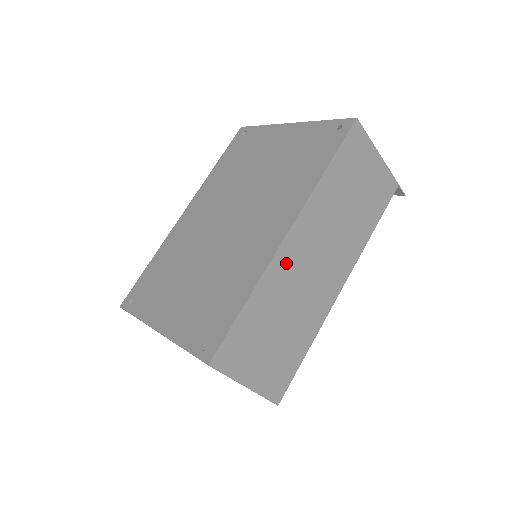
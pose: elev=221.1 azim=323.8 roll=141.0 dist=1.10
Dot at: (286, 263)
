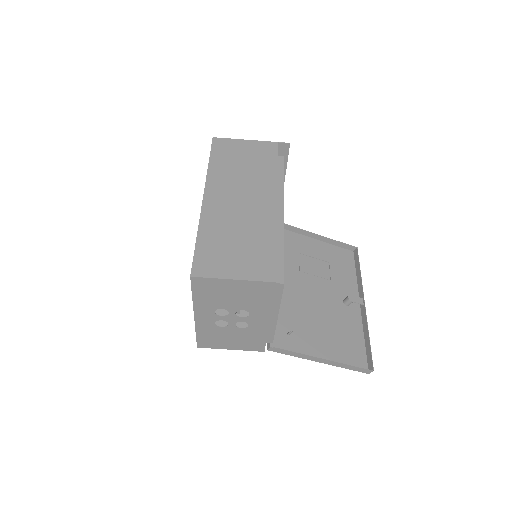
Dot at: (214, 210)
